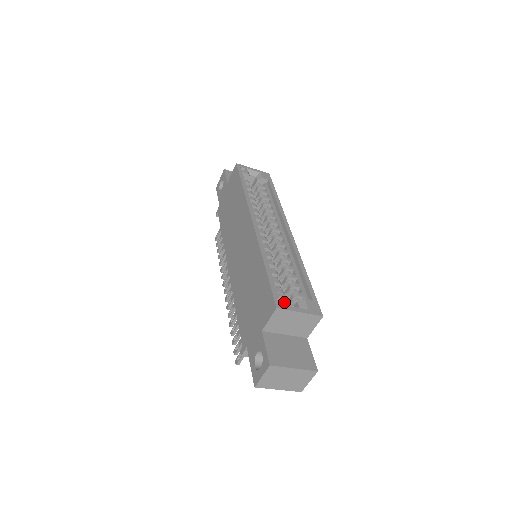
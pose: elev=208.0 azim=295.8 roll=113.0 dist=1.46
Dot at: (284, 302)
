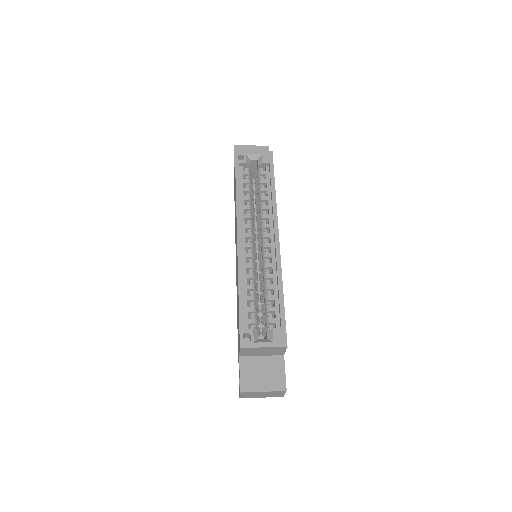
Dot at: (250, 337)
